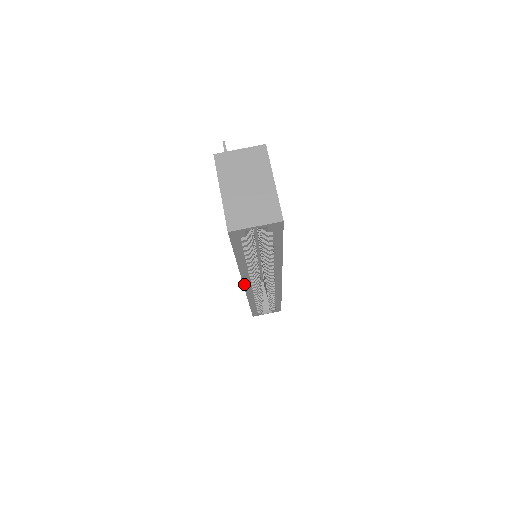
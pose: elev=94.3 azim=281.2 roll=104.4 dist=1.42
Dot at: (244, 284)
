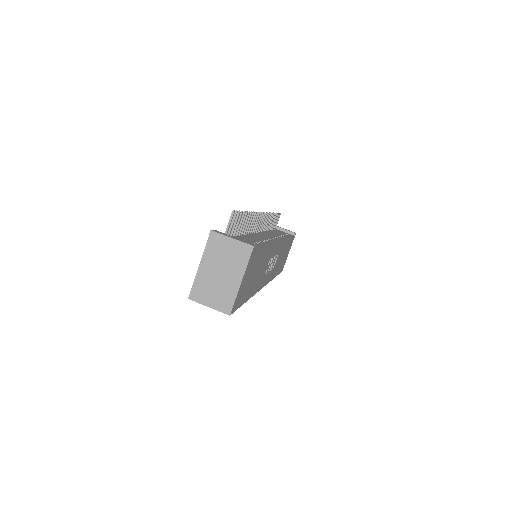
Dot at: occluded
